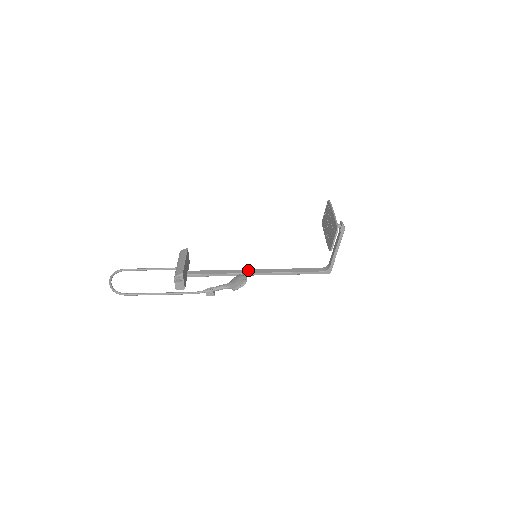
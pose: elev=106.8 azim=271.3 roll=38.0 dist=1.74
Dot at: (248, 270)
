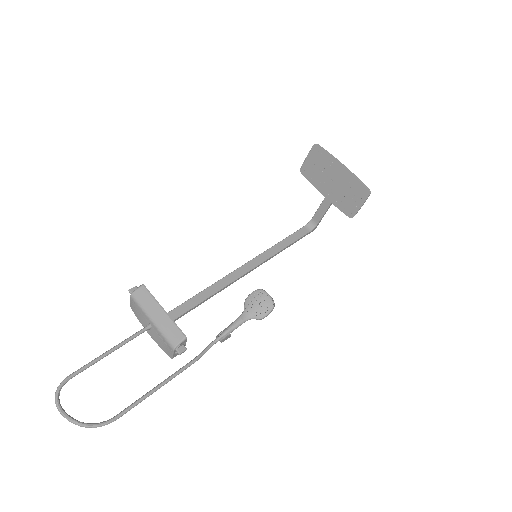
Dot at: (235, 273)
